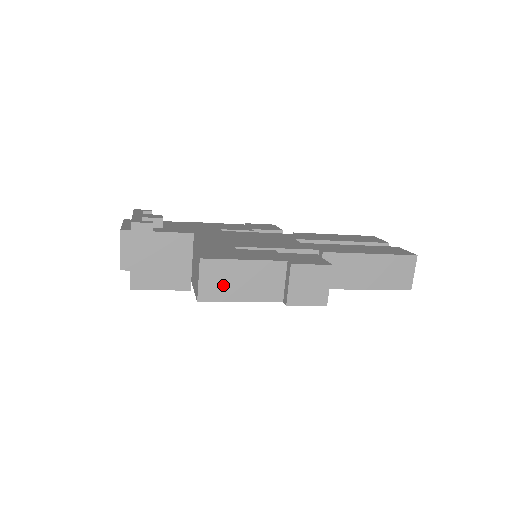
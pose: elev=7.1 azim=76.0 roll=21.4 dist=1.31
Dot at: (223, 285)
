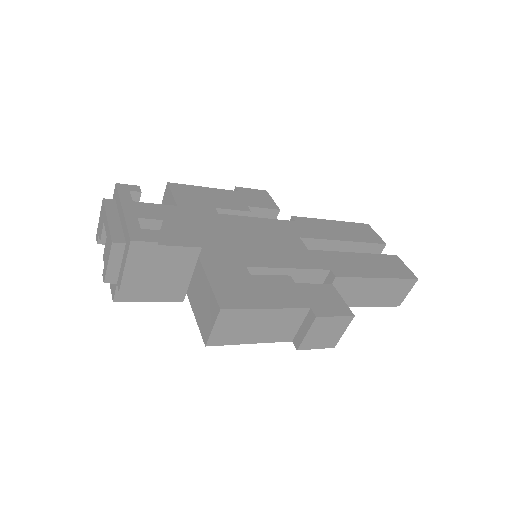
Dot at: (237, 331)
